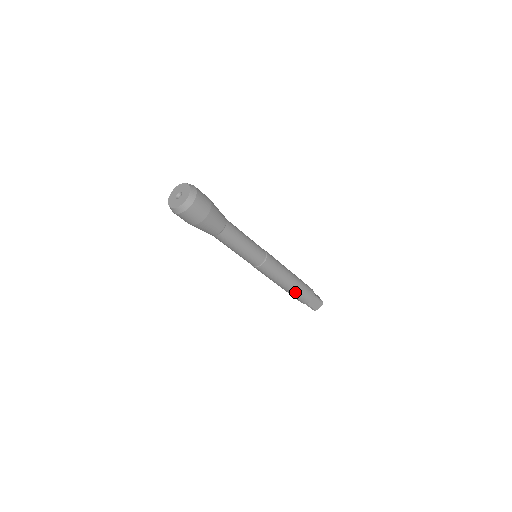
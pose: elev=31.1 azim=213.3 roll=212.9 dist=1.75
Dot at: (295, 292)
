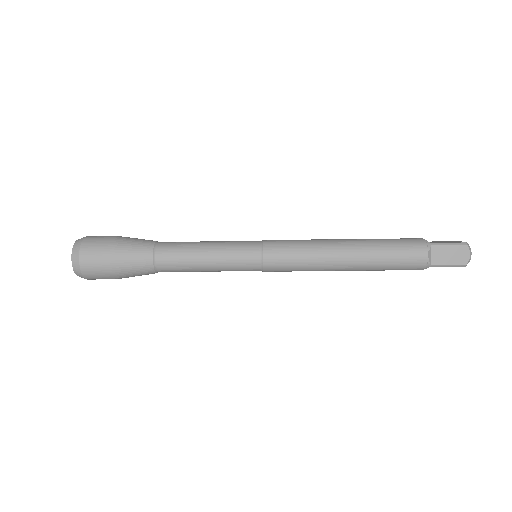
Dot at: (376, 261)
